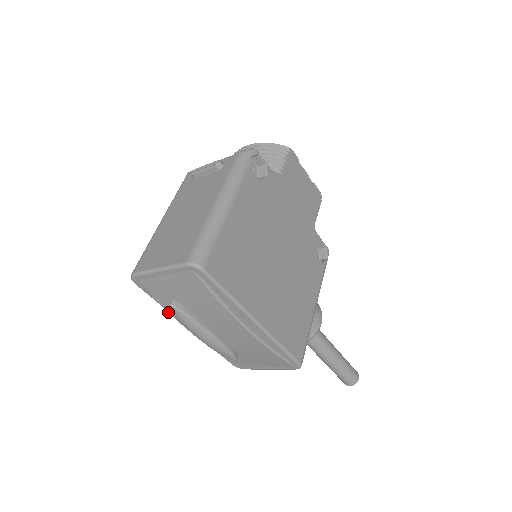
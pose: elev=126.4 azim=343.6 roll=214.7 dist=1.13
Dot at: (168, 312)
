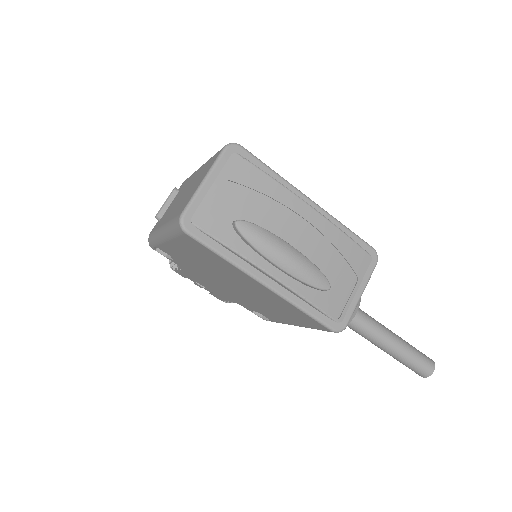
Dot at: (237, 252)
